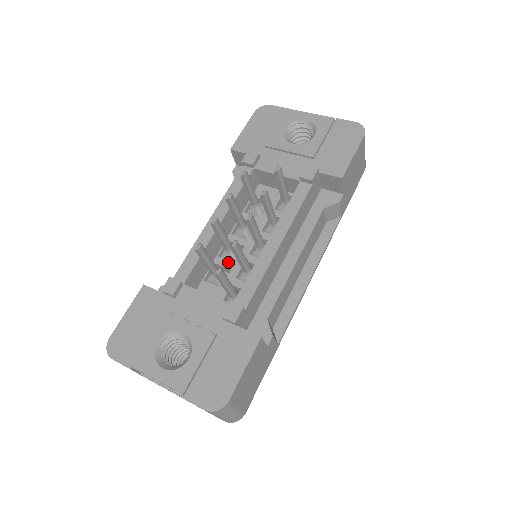
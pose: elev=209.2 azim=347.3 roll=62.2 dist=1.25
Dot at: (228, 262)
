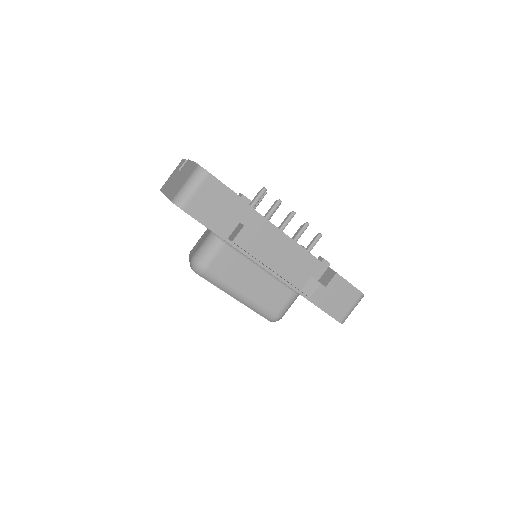
Dot at: occluded
